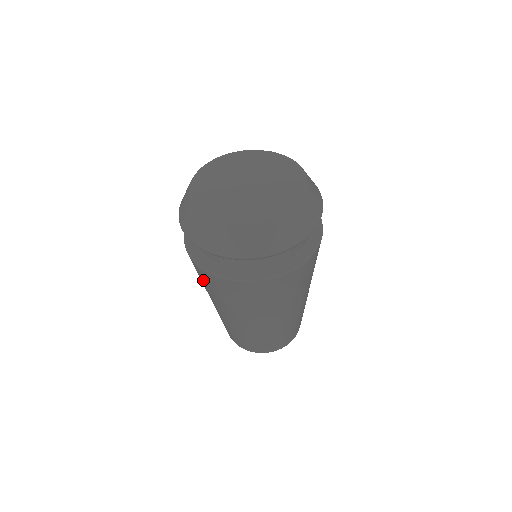
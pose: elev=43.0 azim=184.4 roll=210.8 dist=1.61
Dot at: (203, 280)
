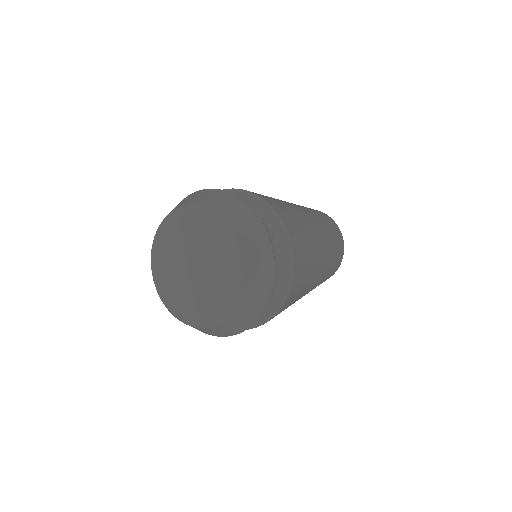
Dot at: occluded
